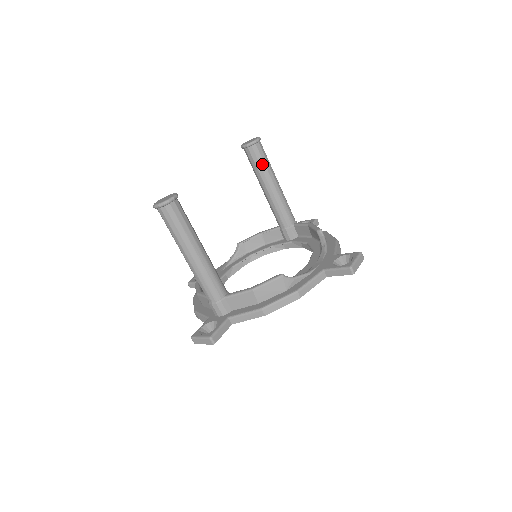
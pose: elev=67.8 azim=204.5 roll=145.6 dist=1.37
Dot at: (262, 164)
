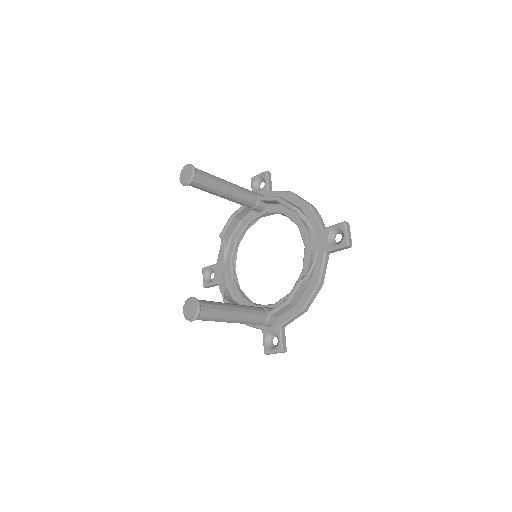
Dot at: (209, 185)
